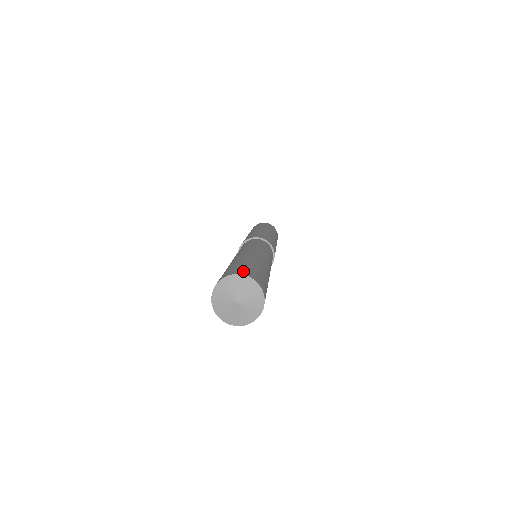
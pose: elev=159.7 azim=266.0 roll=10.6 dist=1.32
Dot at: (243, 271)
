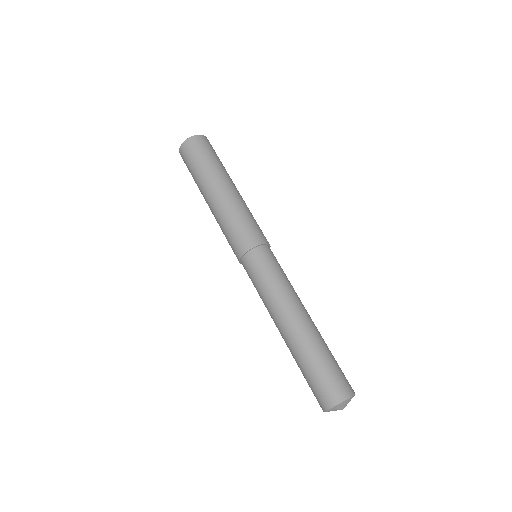
Dot at: (348, 386)
